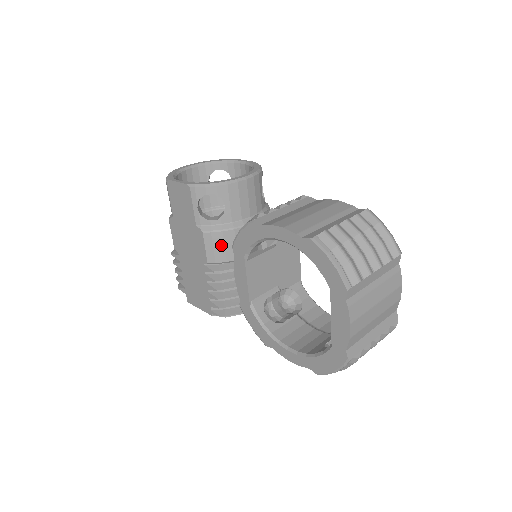
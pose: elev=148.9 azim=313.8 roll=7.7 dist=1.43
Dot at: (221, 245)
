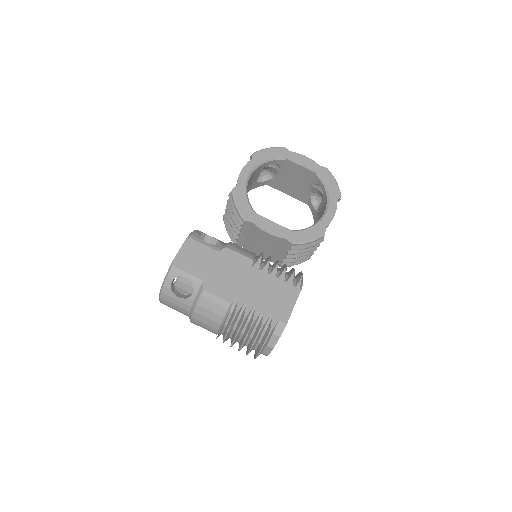
Dot at: (241, 248)
